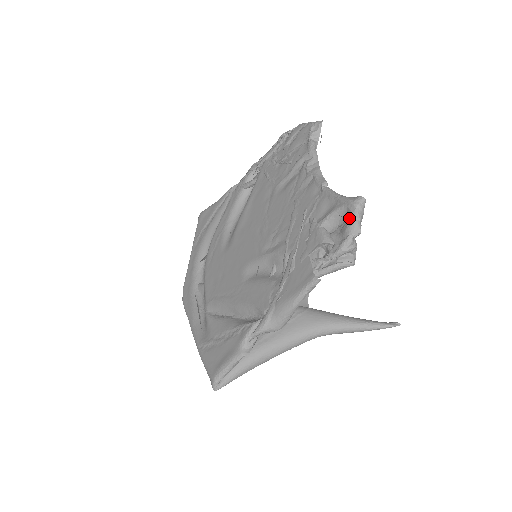
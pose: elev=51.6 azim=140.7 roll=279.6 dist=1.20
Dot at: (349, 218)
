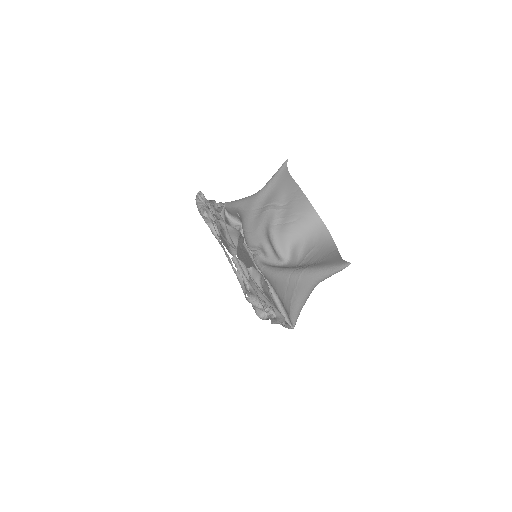
Dot at: occluded
